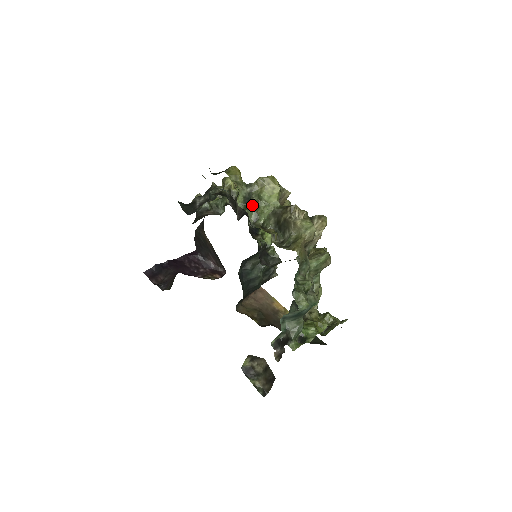
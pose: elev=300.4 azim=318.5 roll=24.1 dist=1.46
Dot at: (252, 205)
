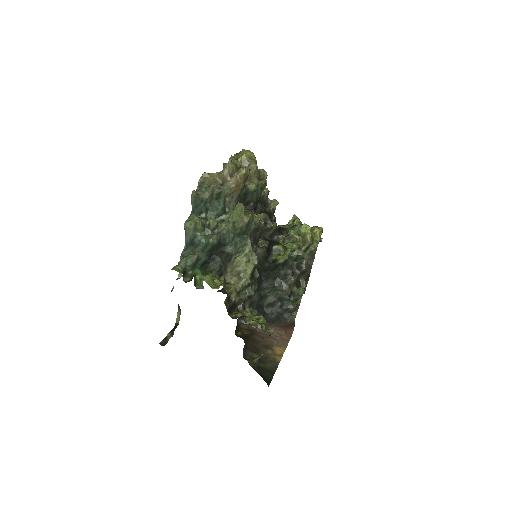
Dot at: occluded
